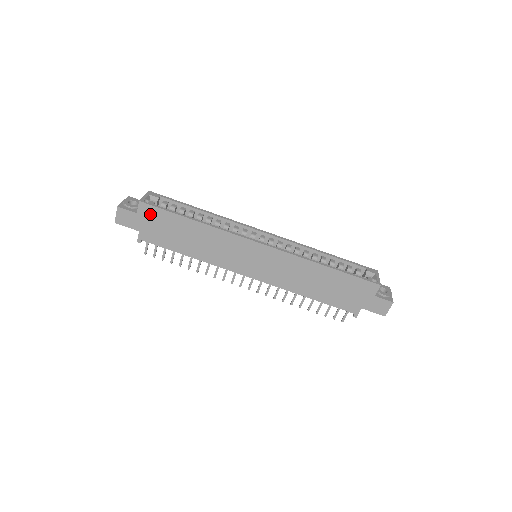
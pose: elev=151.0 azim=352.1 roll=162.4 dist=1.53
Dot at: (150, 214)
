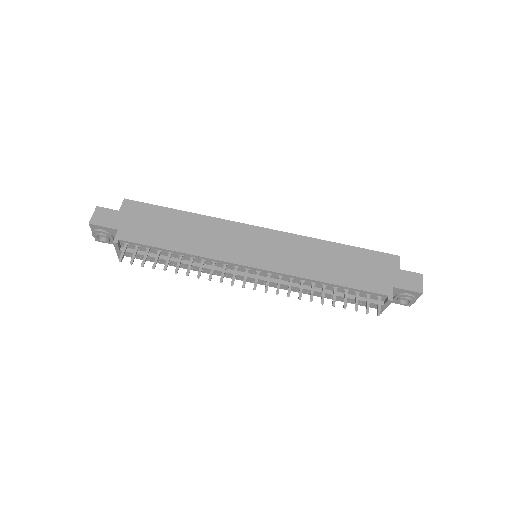
Dot at: (135, 210)
